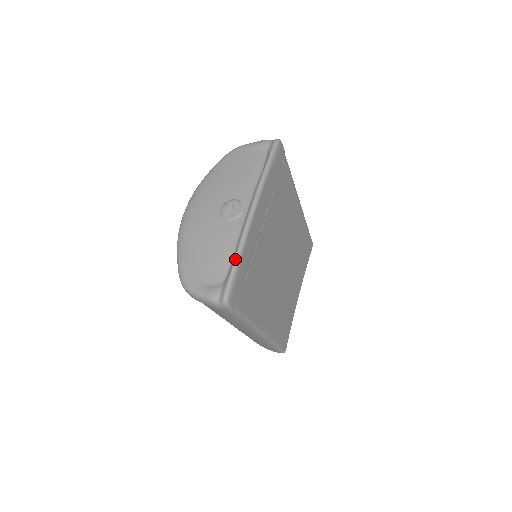
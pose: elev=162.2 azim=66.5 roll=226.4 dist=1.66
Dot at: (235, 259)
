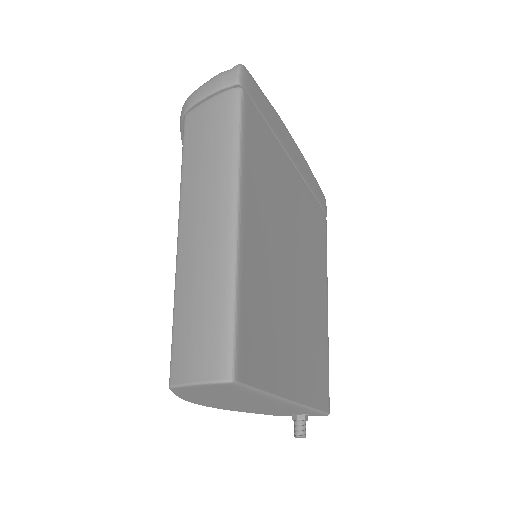
Dot at: occluded
